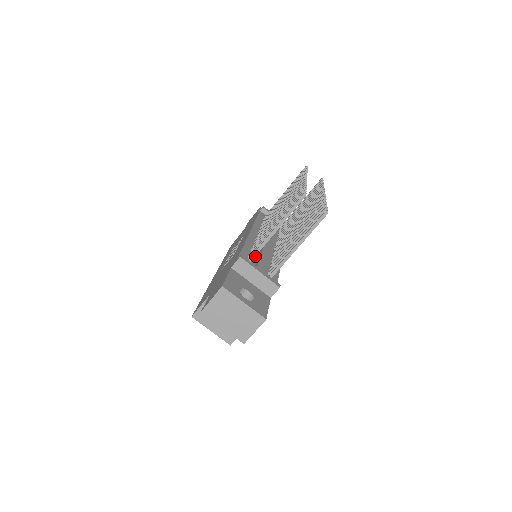
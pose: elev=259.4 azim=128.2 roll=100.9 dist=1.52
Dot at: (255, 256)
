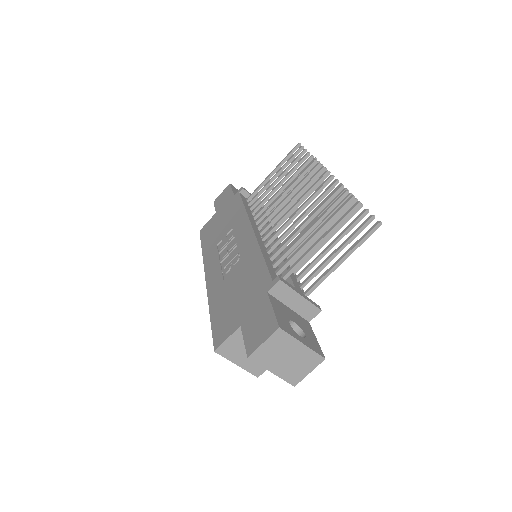
Dot at: (277, 267)
